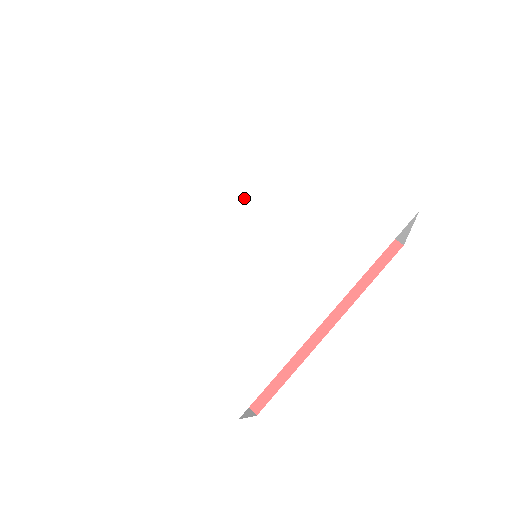
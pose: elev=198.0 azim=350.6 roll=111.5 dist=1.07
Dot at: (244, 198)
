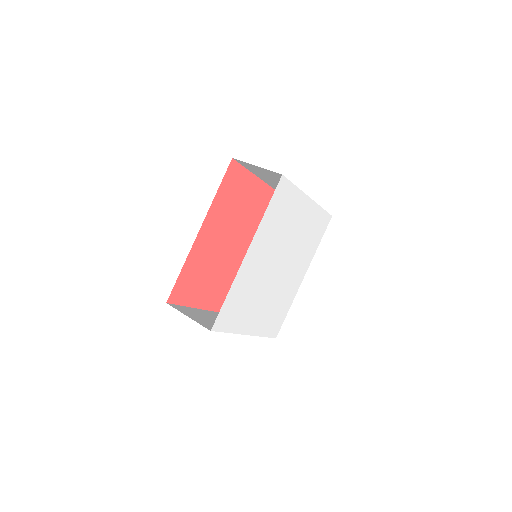
Dot at: (277, 245)
